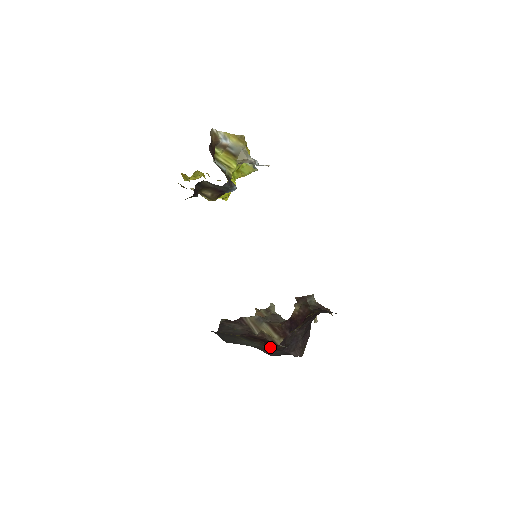
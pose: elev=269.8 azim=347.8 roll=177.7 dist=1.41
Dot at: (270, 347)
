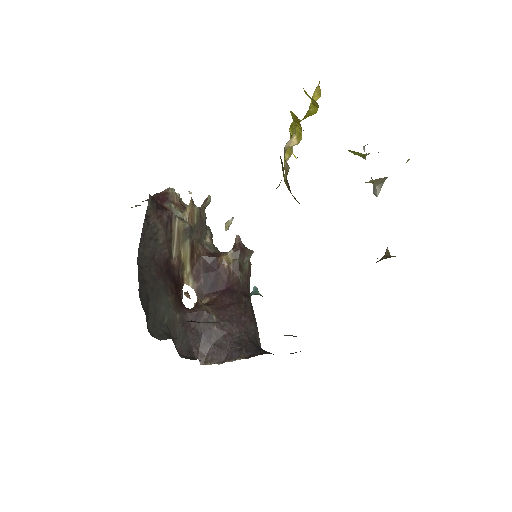
Dot at: (179, 313)
